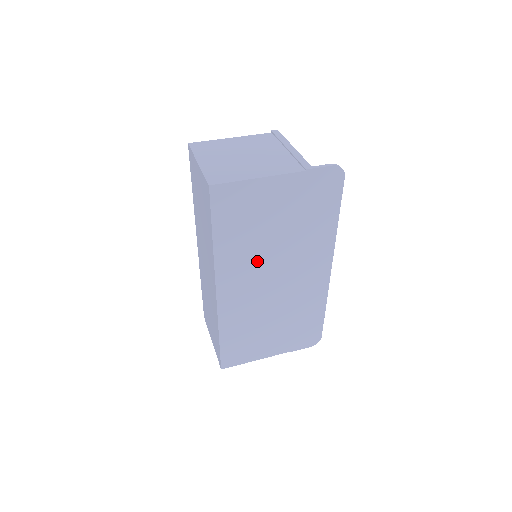
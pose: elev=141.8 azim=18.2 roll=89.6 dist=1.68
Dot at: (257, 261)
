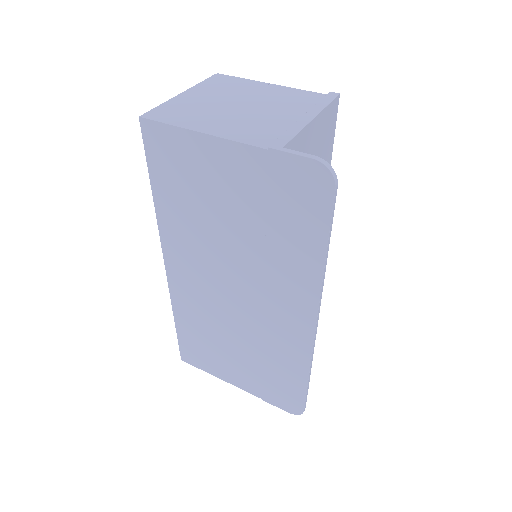
Dot at: (209, 254)
